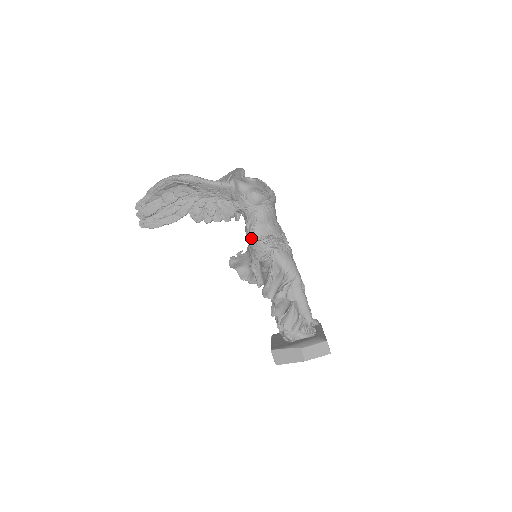
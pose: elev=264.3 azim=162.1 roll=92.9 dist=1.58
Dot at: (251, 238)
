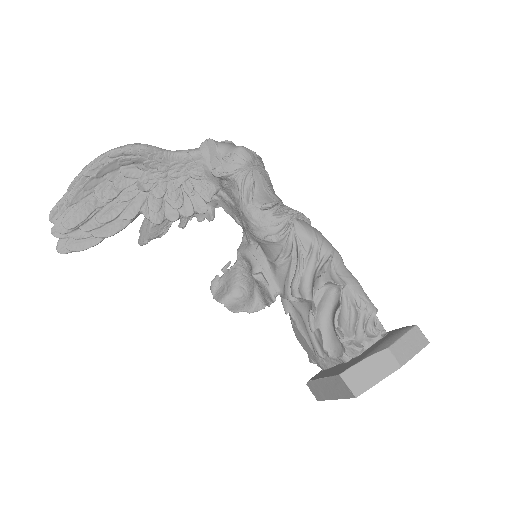
Dot at: (254, 211)
